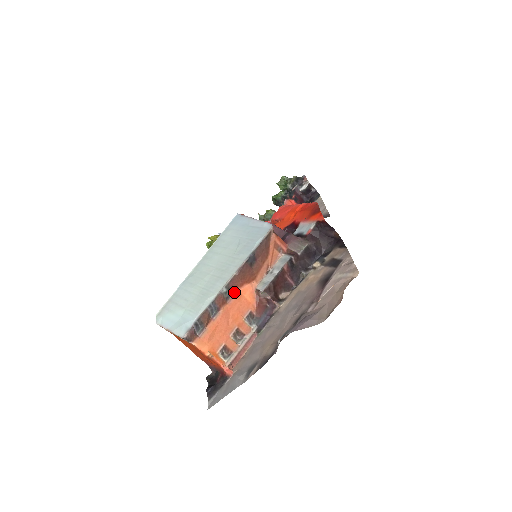
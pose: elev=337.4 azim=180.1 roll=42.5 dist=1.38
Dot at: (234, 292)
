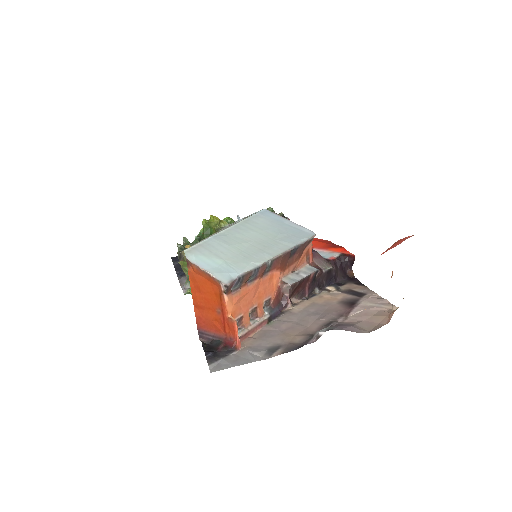
Dot at: (271, 271)
